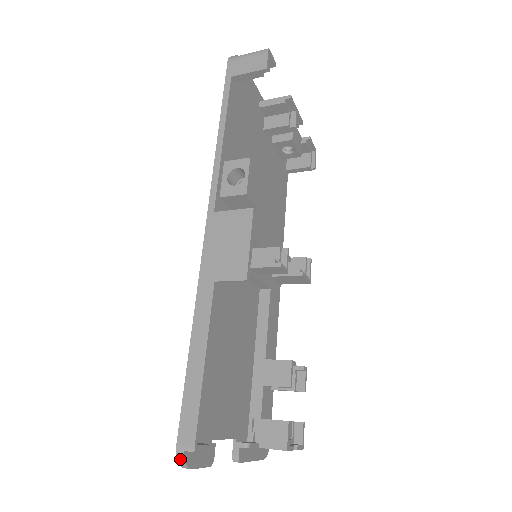
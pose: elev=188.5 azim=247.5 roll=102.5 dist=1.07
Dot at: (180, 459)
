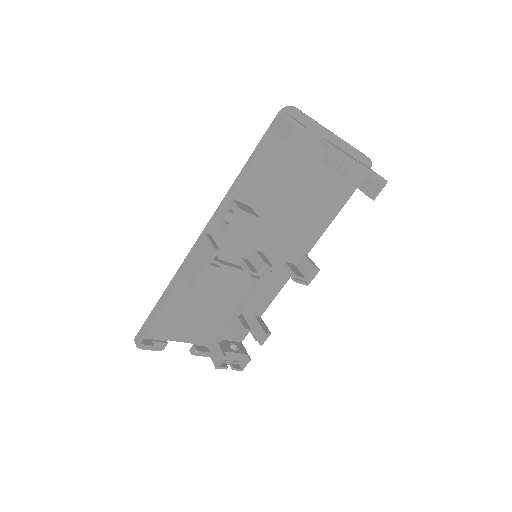
Dot at: (135, 343)
